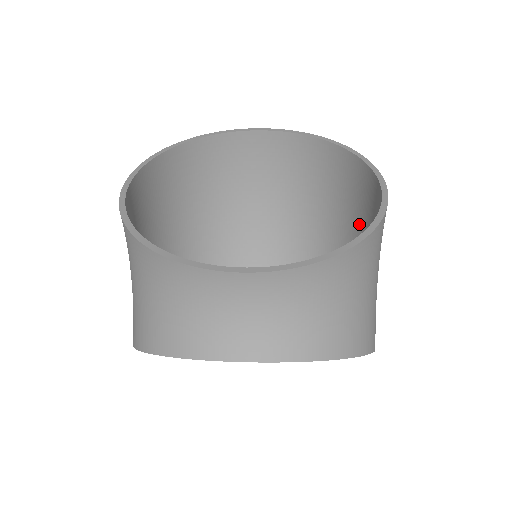
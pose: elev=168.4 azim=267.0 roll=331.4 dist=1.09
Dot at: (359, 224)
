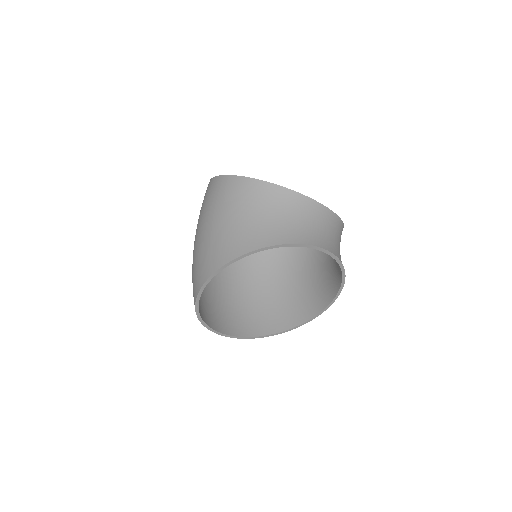
Dot at: (292, 261)
